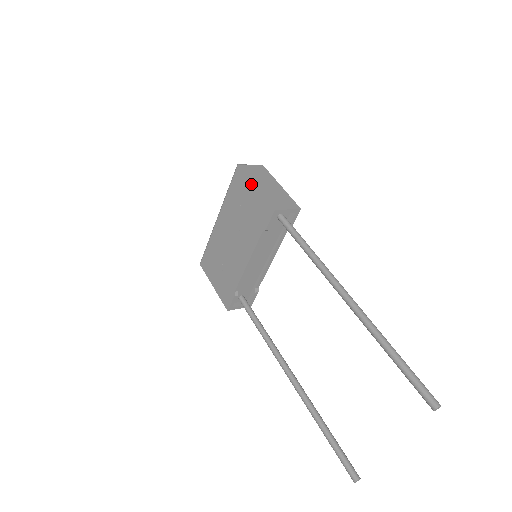
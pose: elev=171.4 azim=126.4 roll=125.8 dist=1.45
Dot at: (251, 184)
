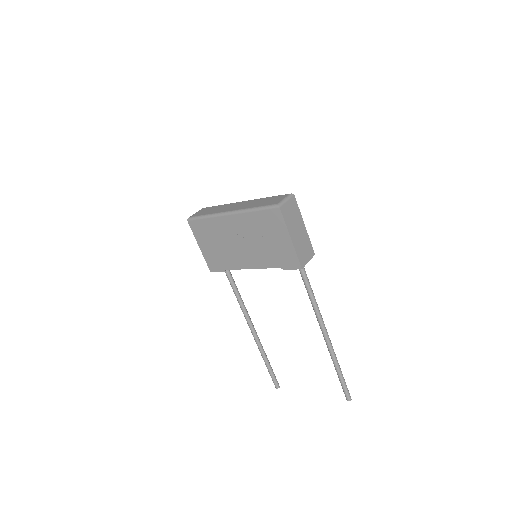
Dot at: (287, 234)
